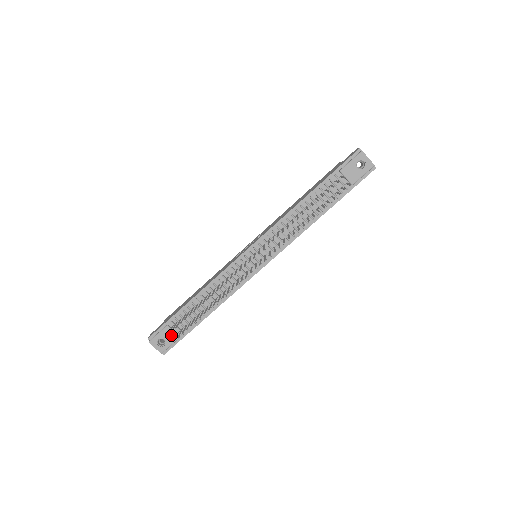
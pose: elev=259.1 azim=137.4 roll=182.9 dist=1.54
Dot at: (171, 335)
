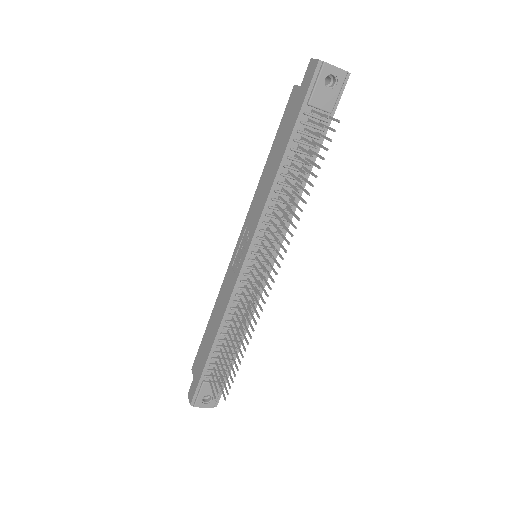
Dot at: (213, 387)
